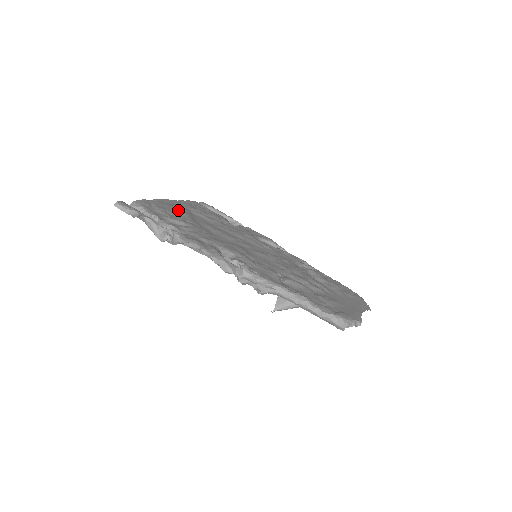
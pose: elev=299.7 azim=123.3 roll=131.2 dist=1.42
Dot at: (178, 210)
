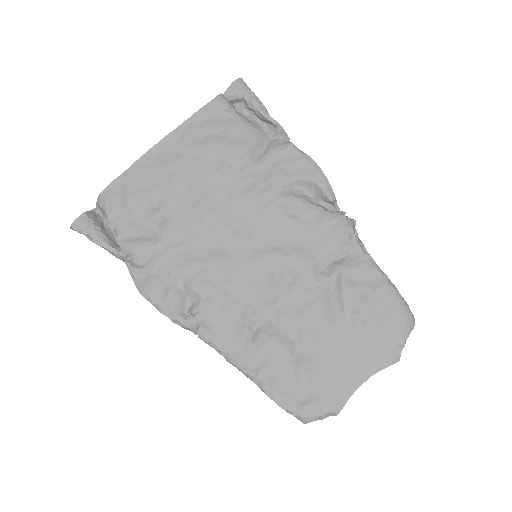
Dot at: (161, 180)
